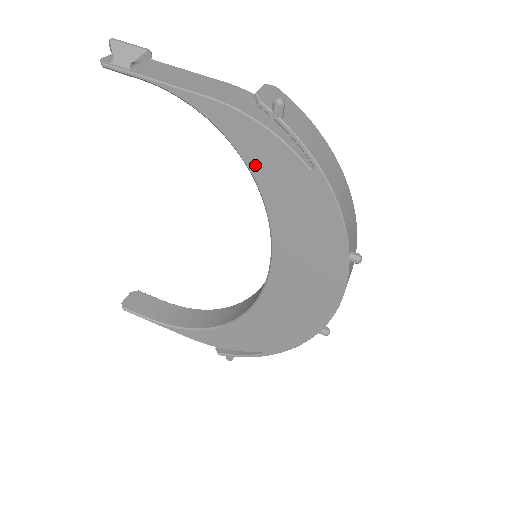
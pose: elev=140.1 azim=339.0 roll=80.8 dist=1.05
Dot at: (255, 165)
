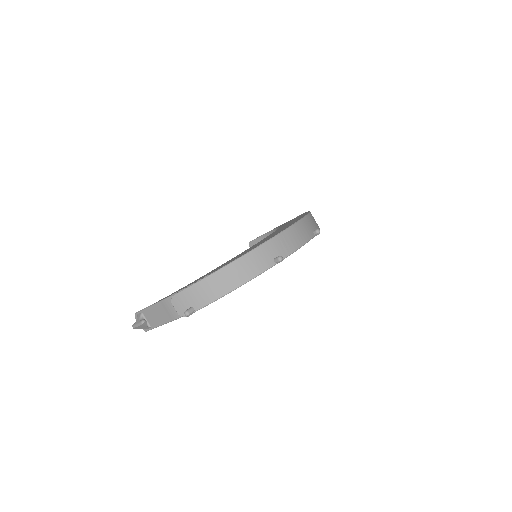
Dot at: occluded
